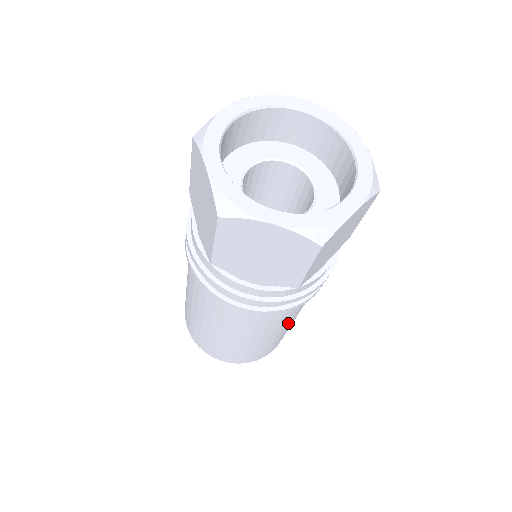
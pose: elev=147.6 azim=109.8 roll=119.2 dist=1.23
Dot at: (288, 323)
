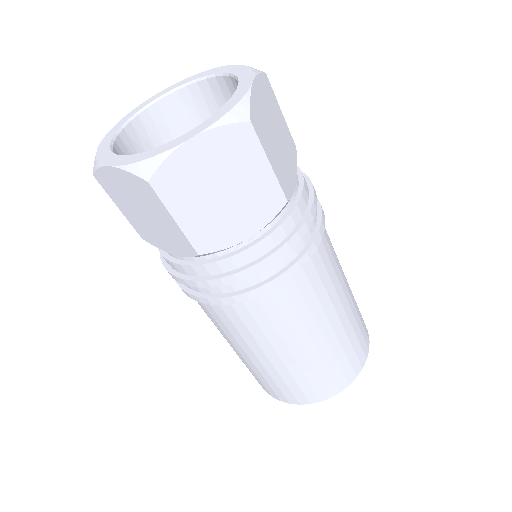
Dot at: (293, 338)
